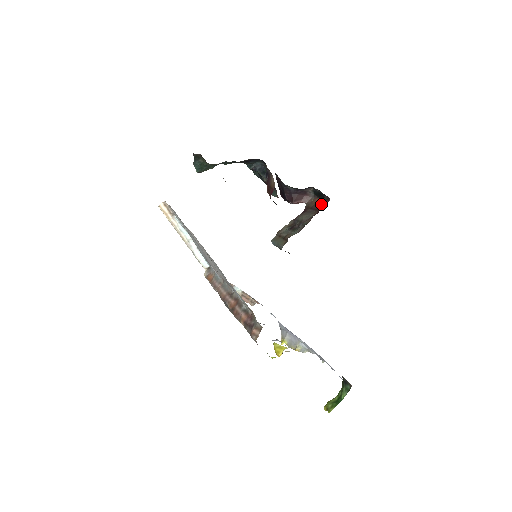
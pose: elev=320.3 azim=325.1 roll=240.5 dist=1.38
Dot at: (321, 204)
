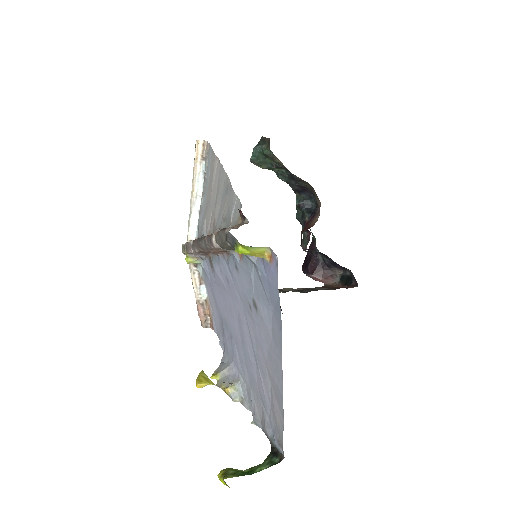
Dot at: (345, 287)
